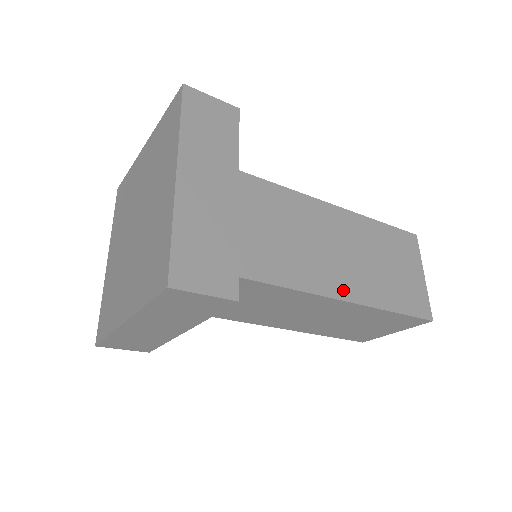
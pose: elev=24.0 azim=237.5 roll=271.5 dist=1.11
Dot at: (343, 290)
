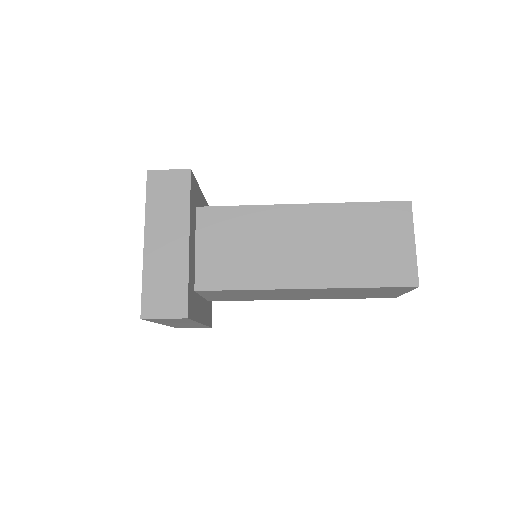
Dot at: (308, 280)
